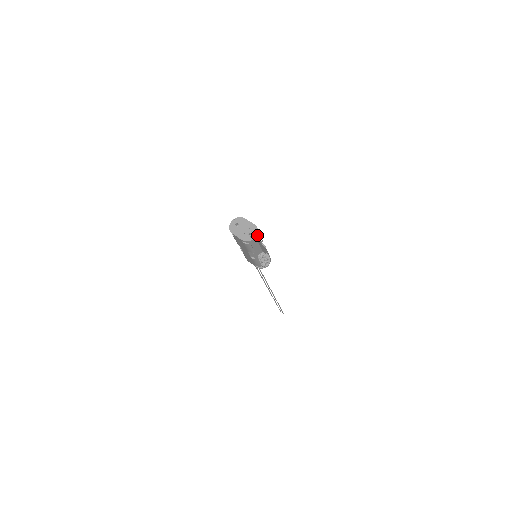
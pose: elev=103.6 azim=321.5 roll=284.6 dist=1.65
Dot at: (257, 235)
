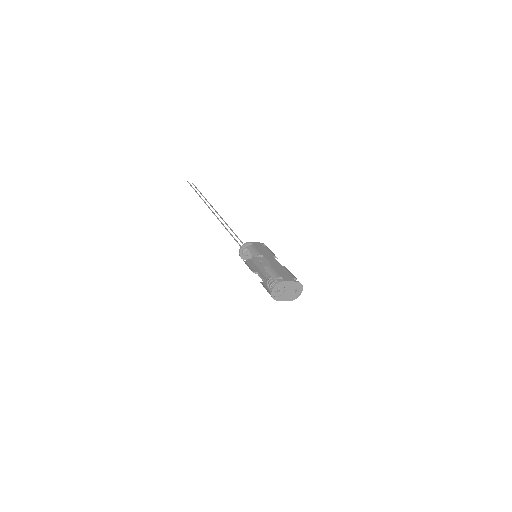
Dot at: (302, 288)
